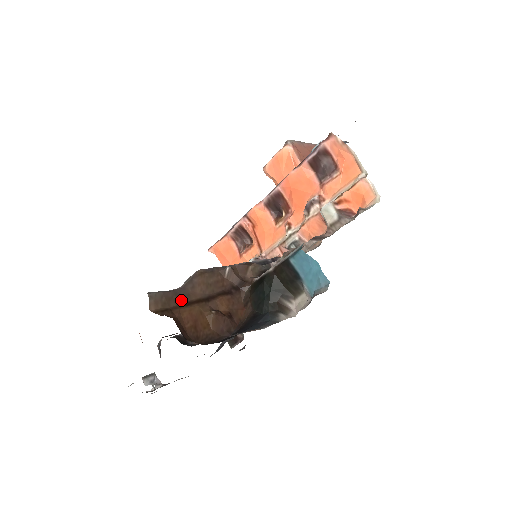
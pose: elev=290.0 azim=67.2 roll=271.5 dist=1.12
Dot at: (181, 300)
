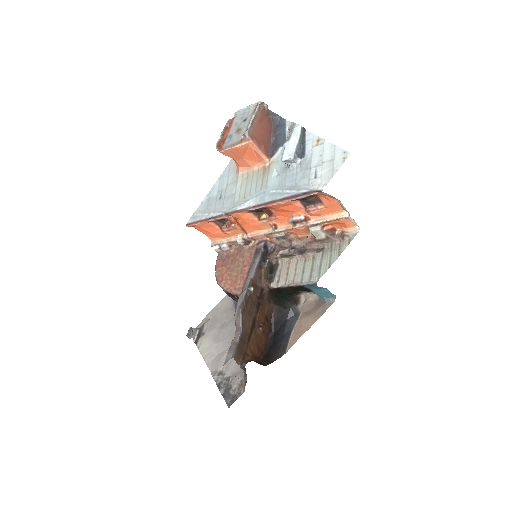
Dot at: (245, 340)
